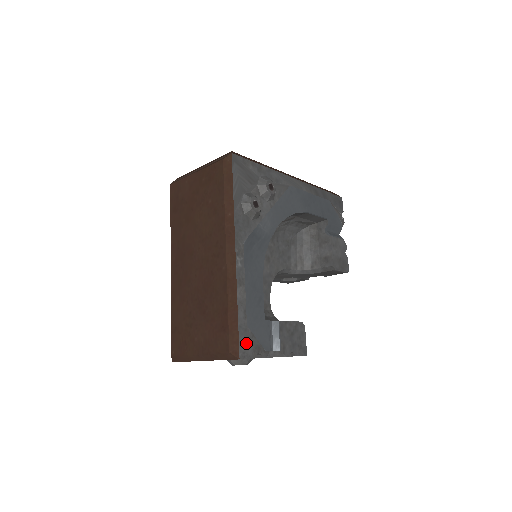
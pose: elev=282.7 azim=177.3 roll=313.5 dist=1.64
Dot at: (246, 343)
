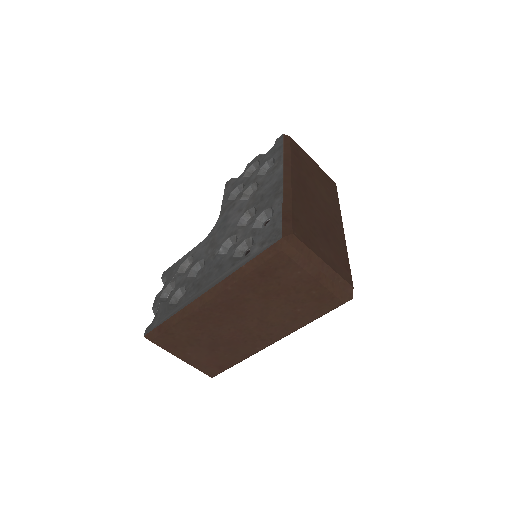
Dot at: occluded
